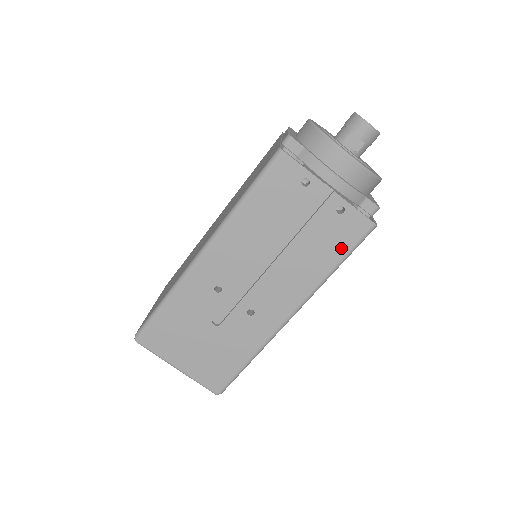
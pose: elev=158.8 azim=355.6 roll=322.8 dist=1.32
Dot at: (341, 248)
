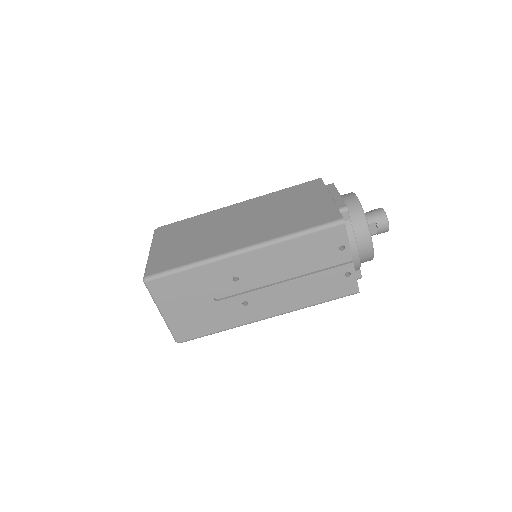
Dot at: (331, 295)
